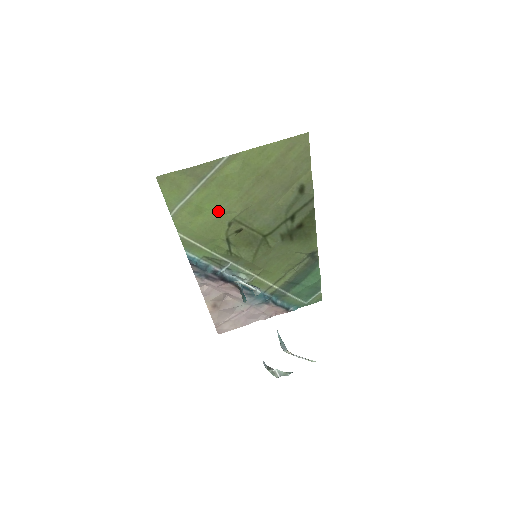
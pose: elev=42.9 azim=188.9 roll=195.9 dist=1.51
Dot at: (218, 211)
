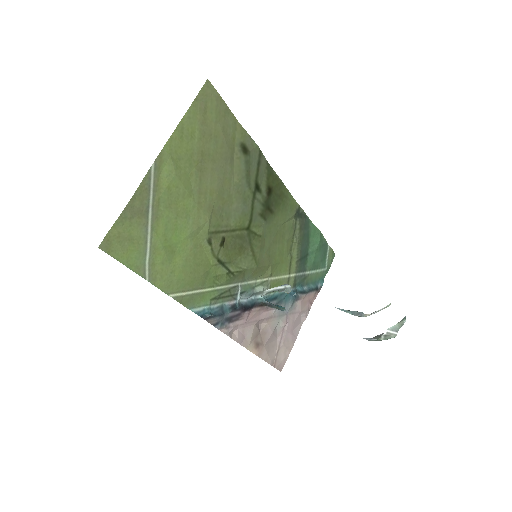
Dot at: (188, 237)
